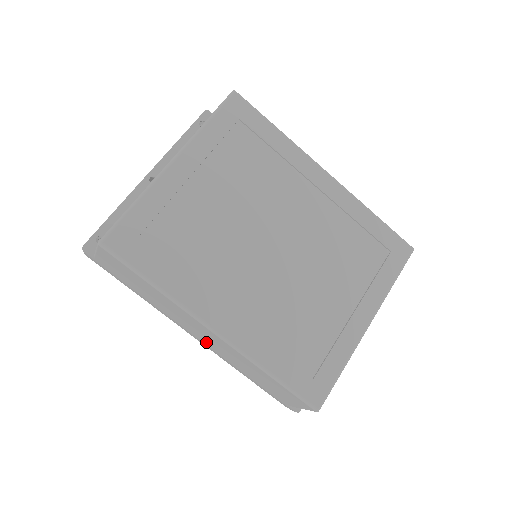
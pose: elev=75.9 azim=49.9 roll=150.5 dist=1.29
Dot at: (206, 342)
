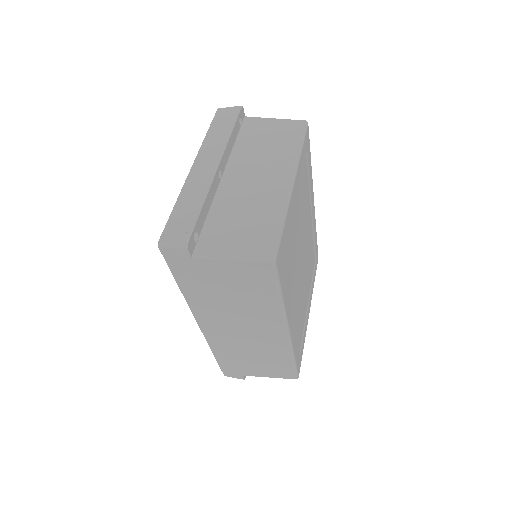
Dot at: (232, 334)
